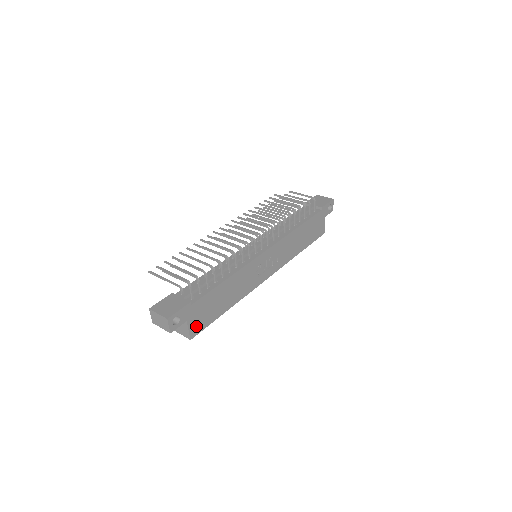
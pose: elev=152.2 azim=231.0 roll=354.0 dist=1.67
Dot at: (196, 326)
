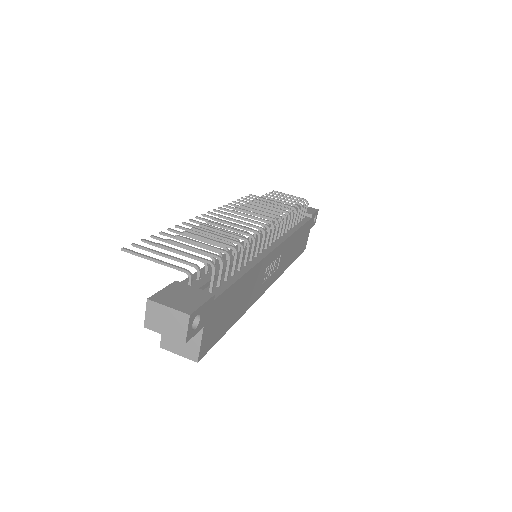
Dot at: (207, 340)
